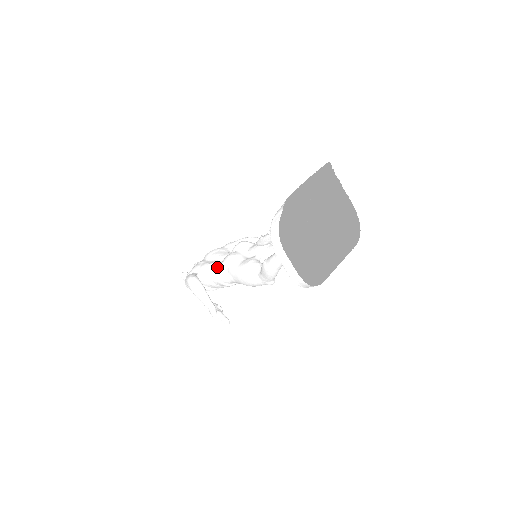
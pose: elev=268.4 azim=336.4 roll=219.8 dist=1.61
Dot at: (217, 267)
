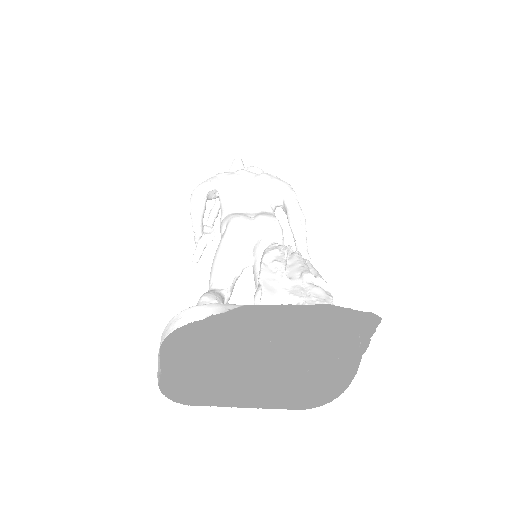
Dot at: (233, 209)
